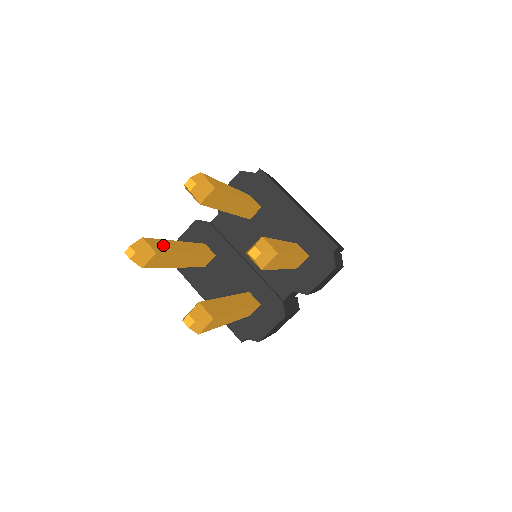
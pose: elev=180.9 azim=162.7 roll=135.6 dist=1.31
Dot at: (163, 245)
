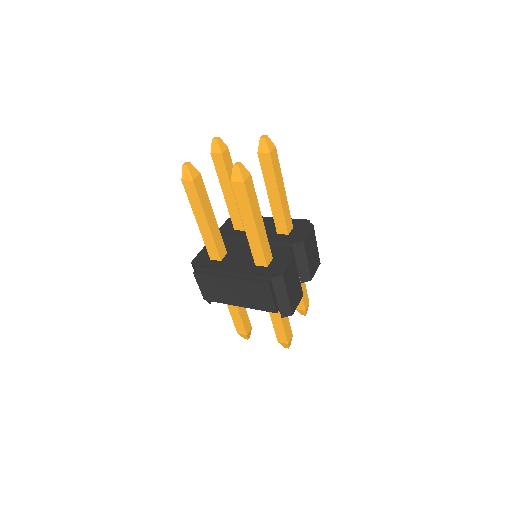
Dot at: occluded
